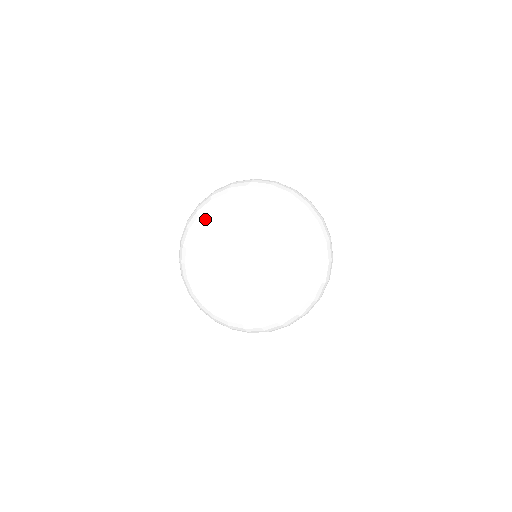
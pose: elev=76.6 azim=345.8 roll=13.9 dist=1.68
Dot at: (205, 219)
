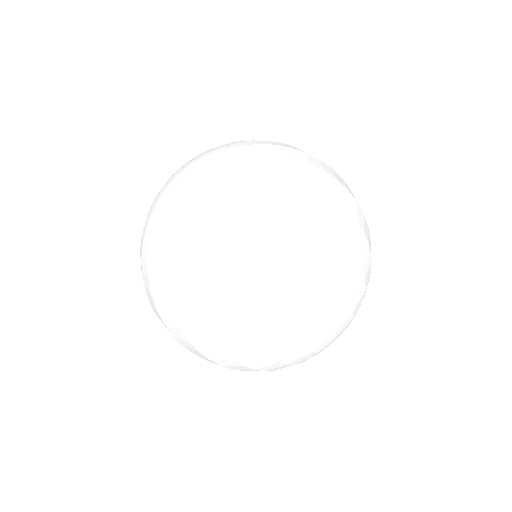
Dot at: occluded
